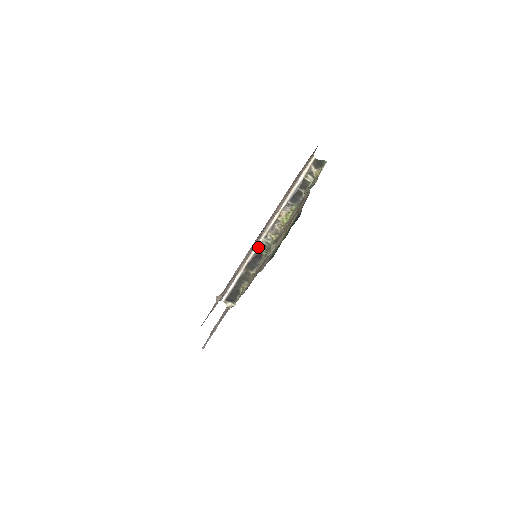
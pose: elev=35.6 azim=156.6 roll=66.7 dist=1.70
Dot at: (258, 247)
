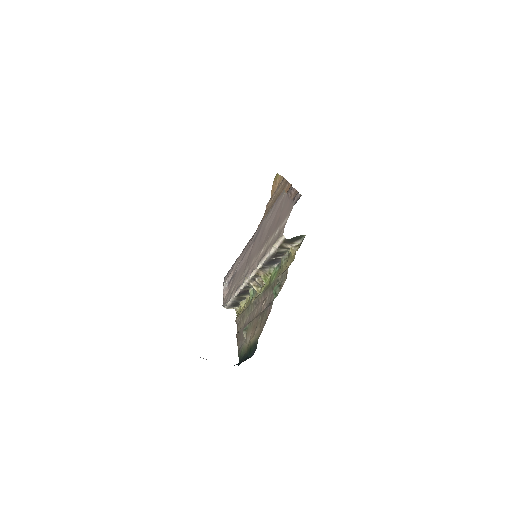
Dot at: (243, 288)
